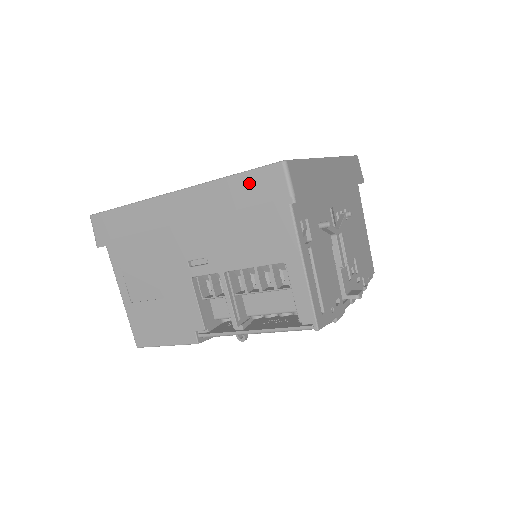
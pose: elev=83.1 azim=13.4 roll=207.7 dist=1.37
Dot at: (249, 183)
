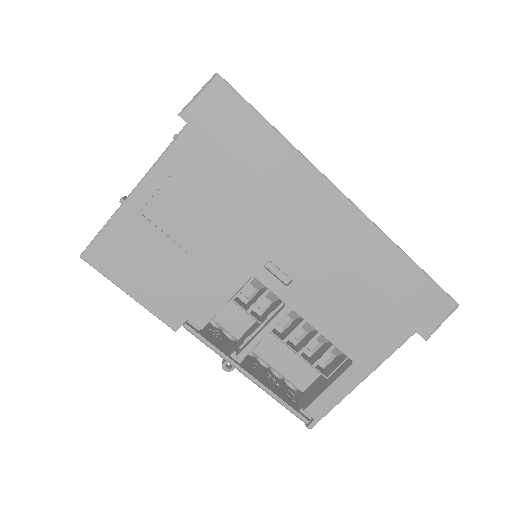
Dot at: (417, 285)
